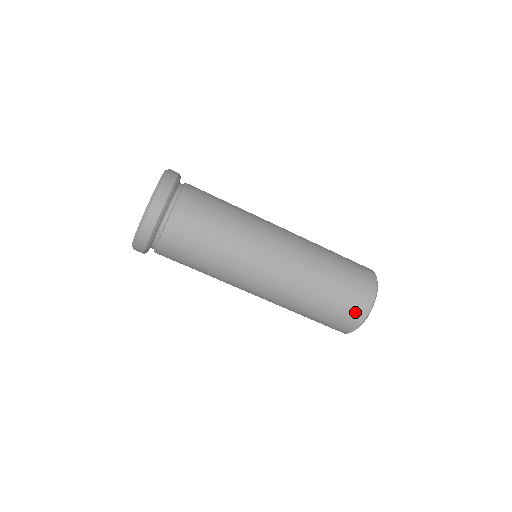
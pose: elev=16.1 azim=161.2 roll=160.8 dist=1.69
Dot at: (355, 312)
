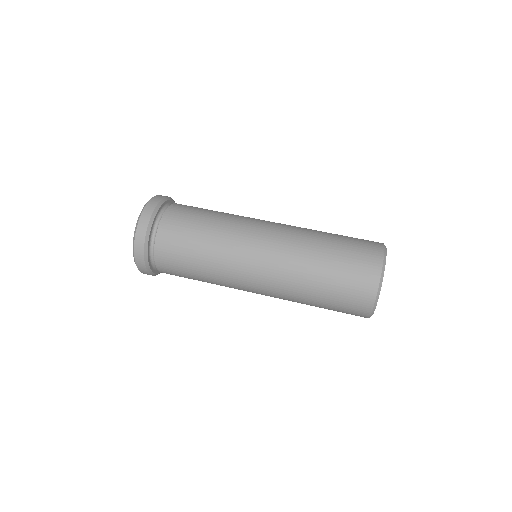
Dot at: (365, 279)
